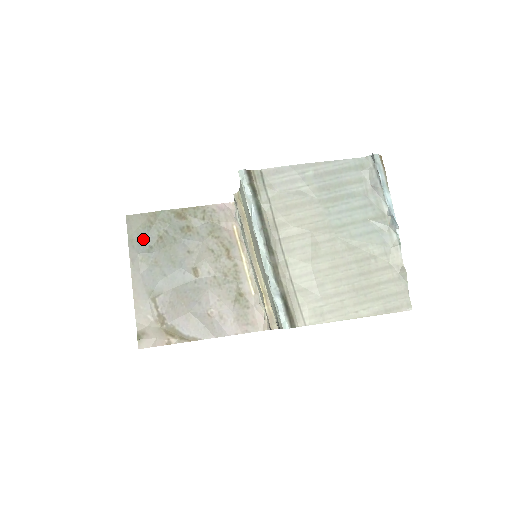
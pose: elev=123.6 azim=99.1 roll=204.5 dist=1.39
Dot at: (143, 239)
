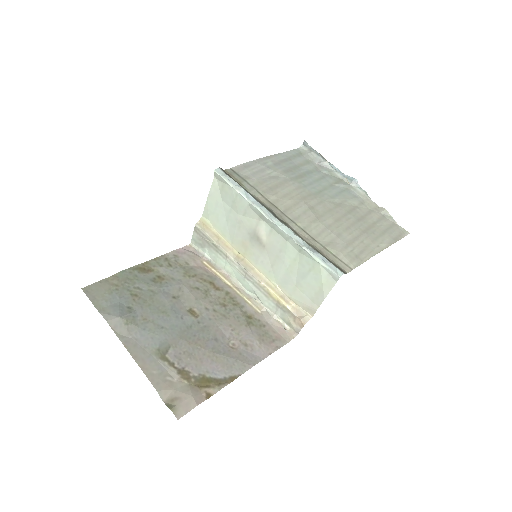
Dot at: (116, 303)
